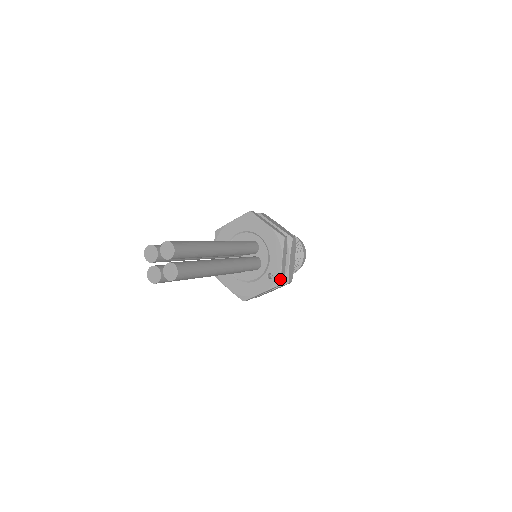
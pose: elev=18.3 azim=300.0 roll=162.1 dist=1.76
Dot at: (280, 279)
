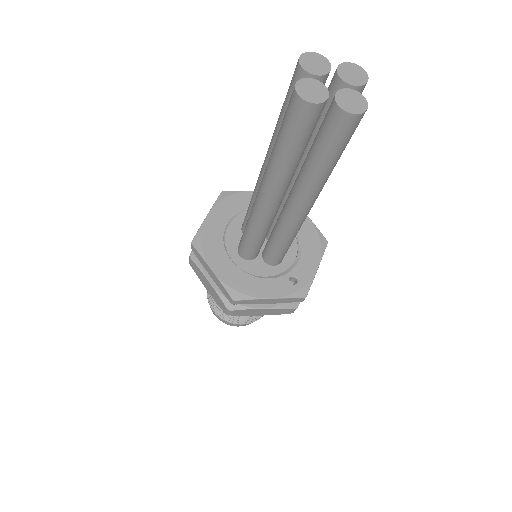
Dot at: (308, 290)
